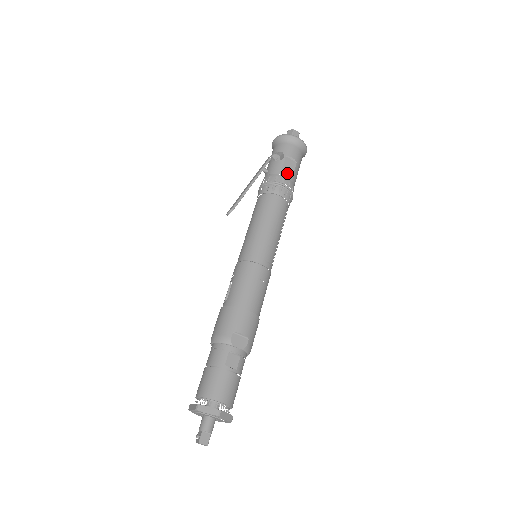
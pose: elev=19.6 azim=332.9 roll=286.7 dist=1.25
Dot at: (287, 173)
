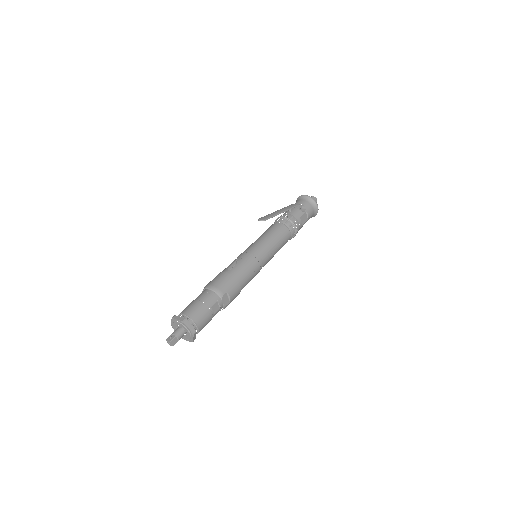
Dot at: (301, 222)
